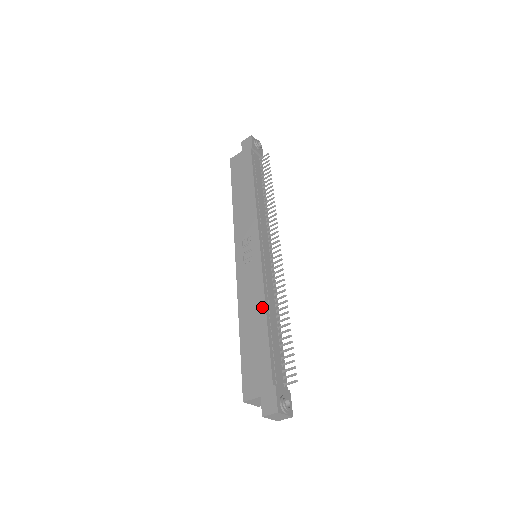
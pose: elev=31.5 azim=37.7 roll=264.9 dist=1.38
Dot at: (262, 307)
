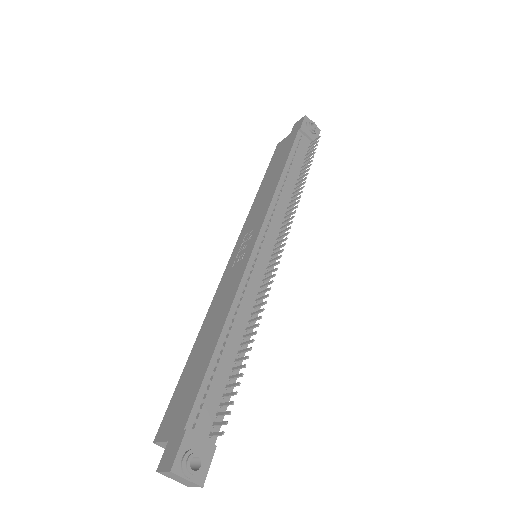
Dot at: (223, 318)
